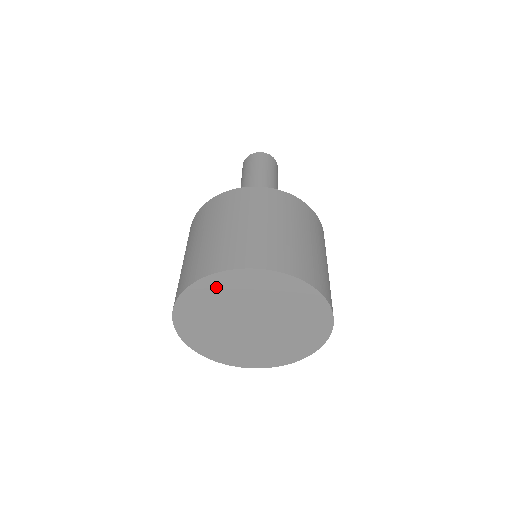
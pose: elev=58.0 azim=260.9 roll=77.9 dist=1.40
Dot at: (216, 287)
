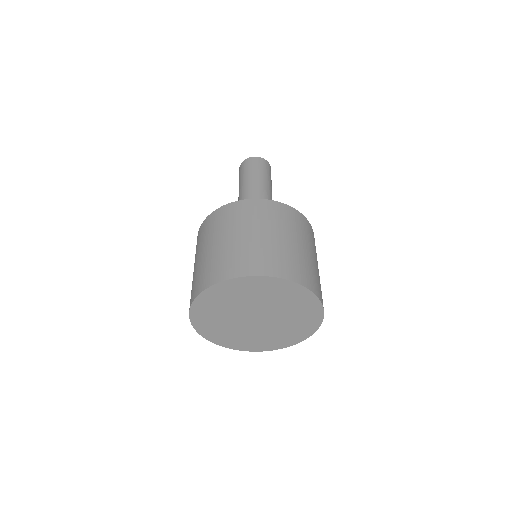
Dot at: (236, 288)
